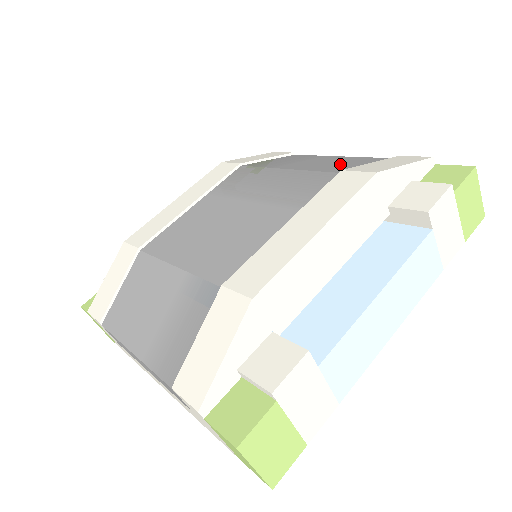
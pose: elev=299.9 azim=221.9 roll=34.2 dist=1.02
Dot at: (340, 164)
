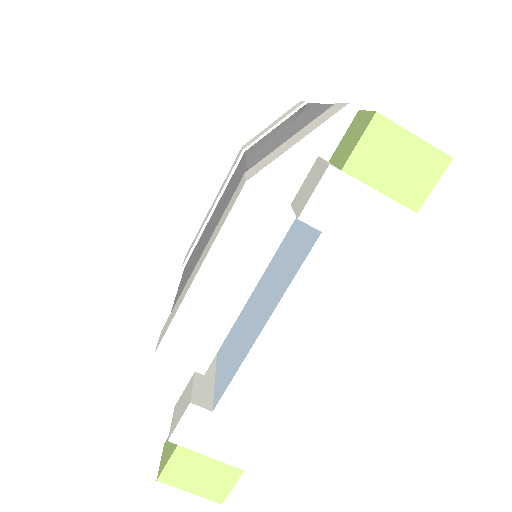
Dot at: (283, 139)
